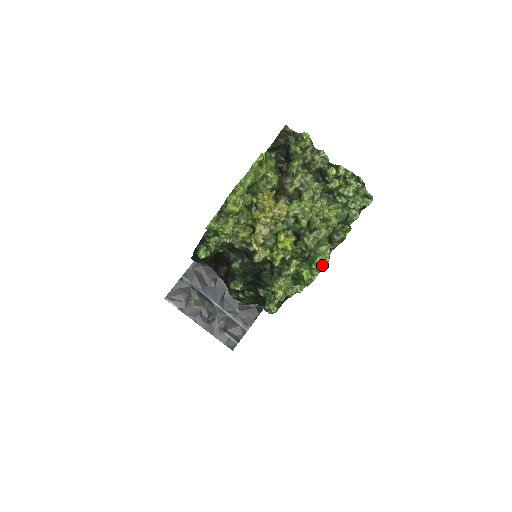
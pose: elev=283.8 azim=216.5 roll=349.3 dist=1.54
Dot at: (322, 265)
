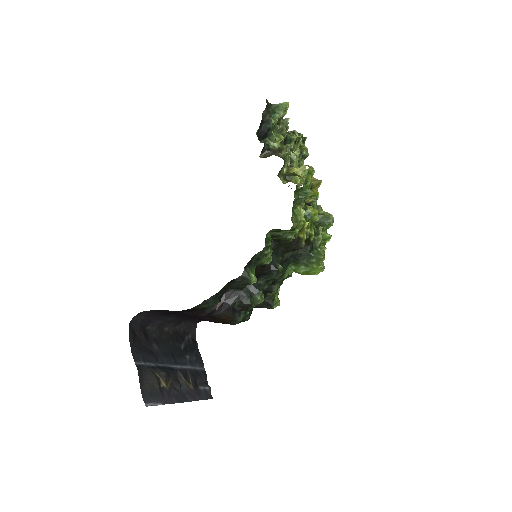
Dot at: occluded
